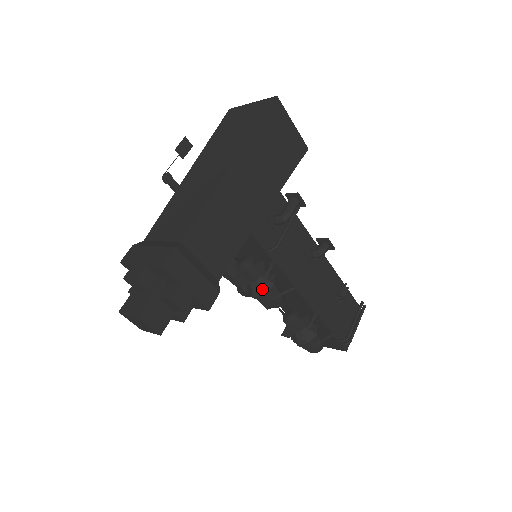
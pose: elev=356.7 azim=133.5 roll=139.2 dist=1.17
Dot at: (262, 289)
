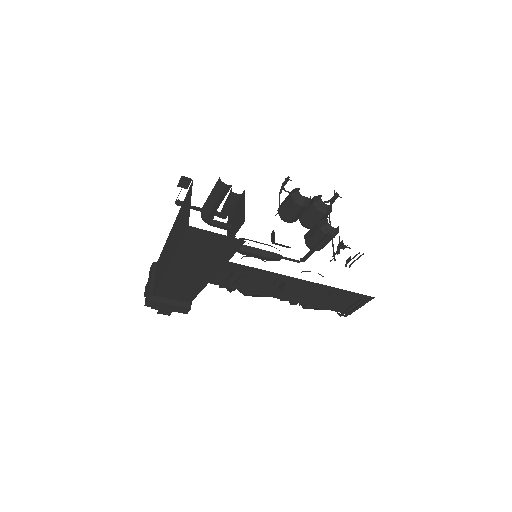
Dot at: occluded
